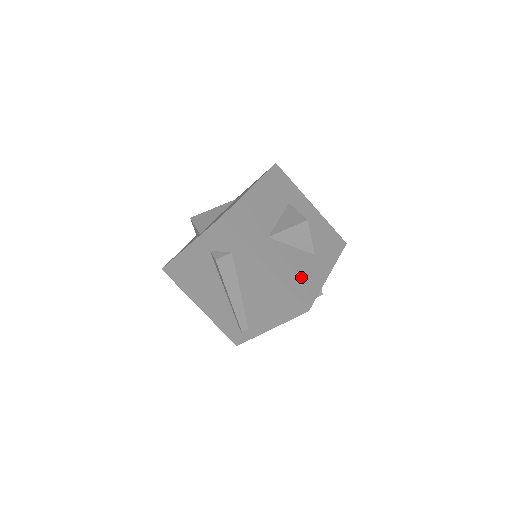
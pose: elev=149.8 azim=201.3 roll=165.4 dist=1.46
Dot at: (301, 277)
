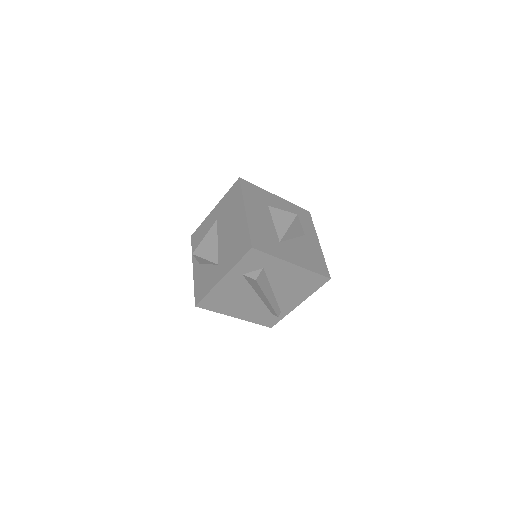
Dot at: (312, 258)
